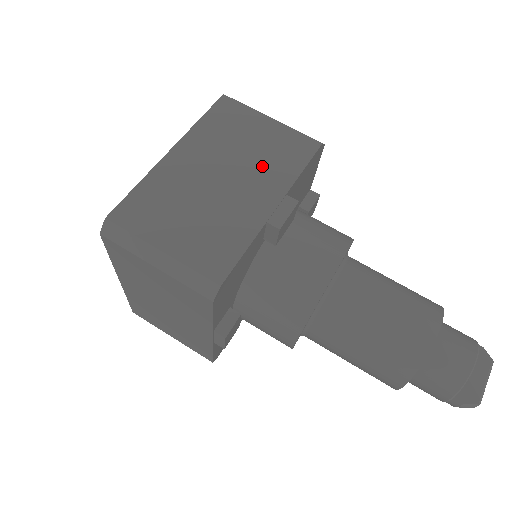
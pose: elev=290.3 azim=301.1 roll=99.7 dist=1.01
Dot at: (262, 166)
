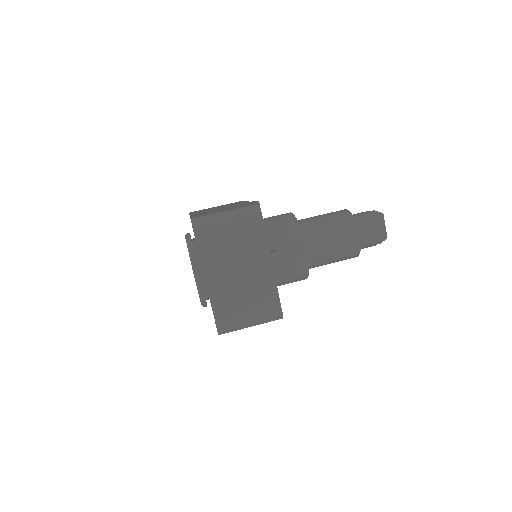
Dot at: (248, 250)
